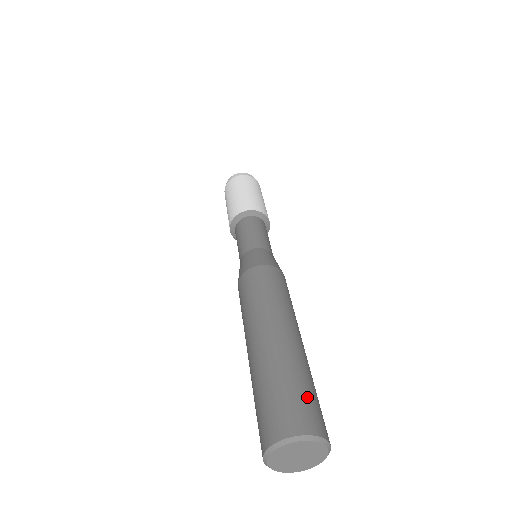
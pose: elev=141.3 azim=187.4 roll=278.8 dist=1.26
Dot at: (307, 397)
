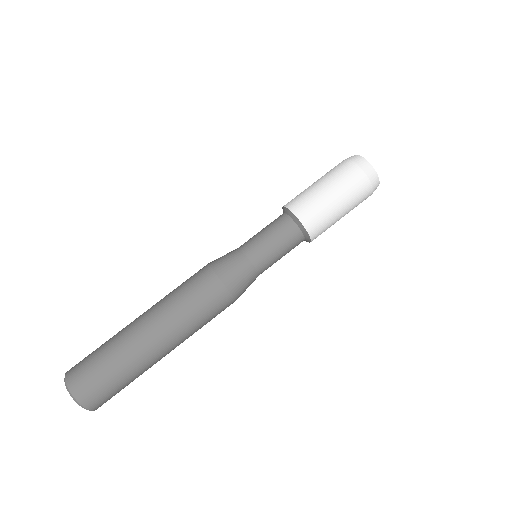
Dot at: (115, 391)
